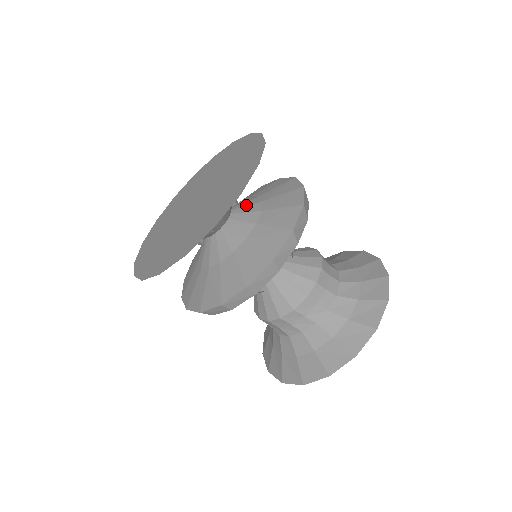
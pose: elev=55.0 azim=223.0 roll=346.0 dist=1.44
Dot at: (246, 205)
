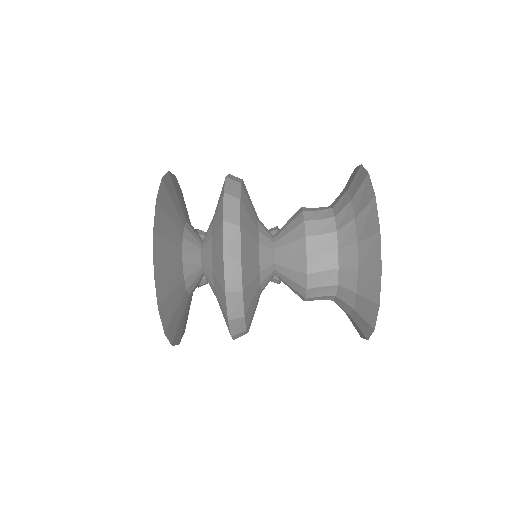
Dot at: occluded
